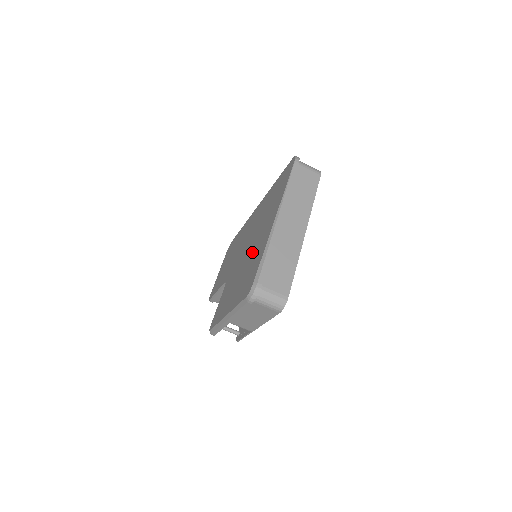
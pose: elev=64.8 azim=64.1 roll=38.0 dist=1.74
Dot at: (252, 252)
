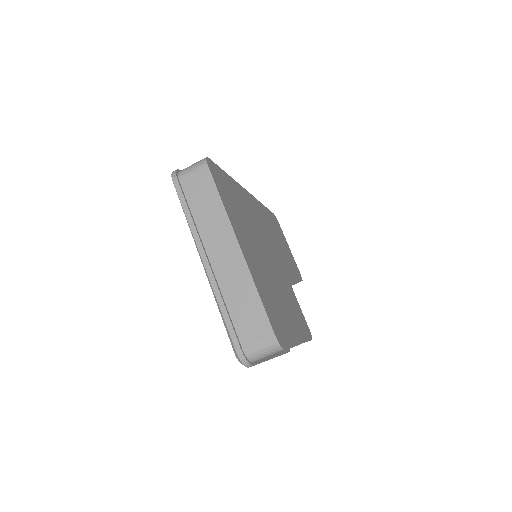
Dot at: occluded
